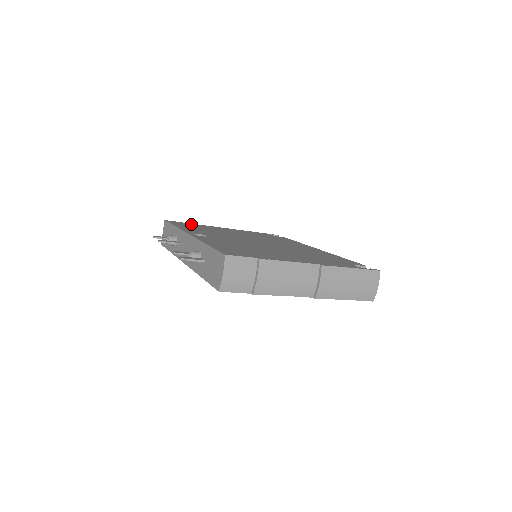
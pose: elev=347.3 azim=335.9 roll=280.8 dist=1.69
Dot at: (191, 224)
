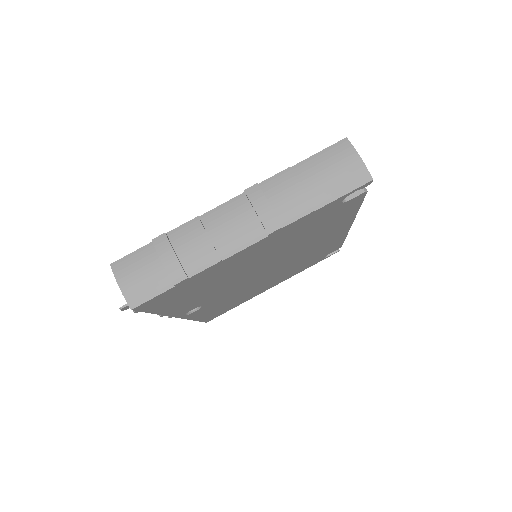
Dot at: occluded
